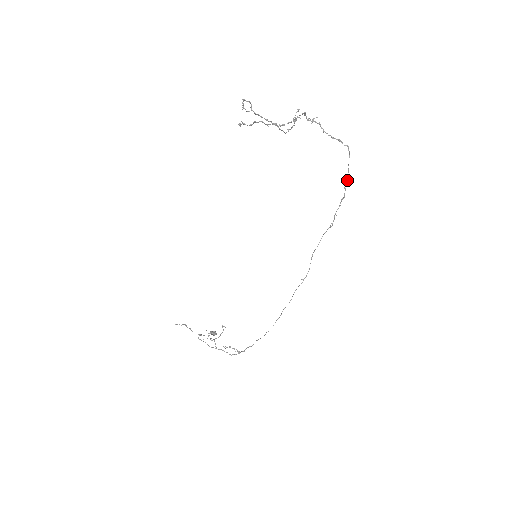
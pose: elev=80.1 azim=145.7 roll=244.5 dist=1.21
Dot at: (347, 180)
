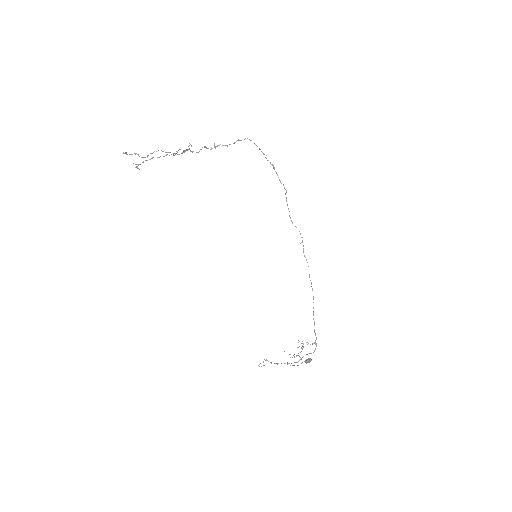
Dot at: (263, 154)
